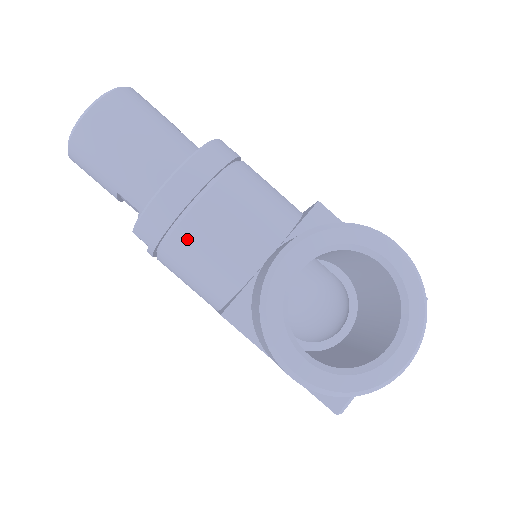
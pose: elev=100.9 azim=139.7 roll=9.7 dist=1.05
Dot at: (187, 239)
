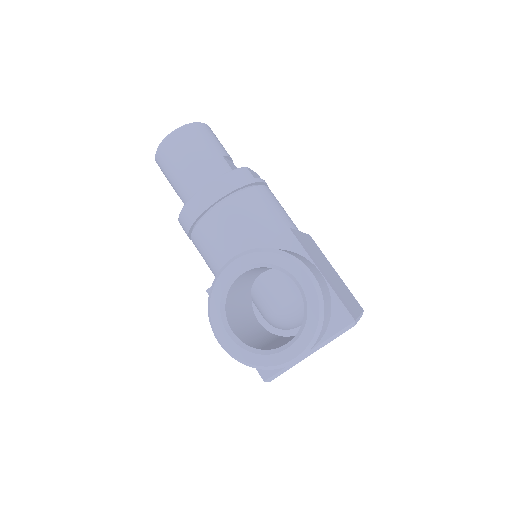
Dot at: (201, 235)
